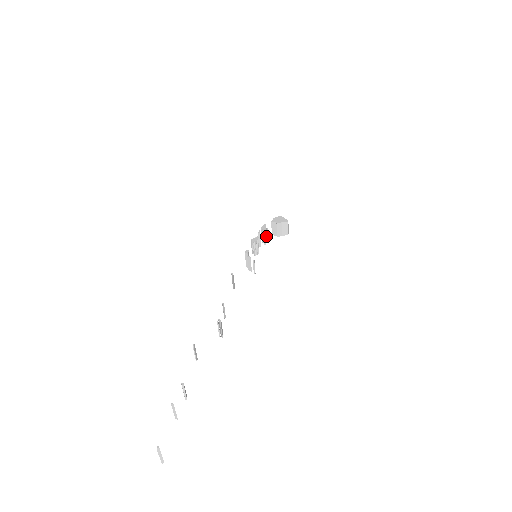
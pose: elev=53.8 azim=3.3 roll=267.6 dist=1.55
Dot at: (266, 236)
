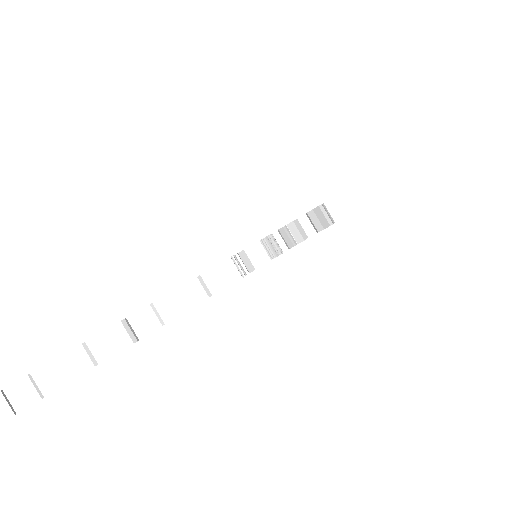
Dot at: (300, 234)
